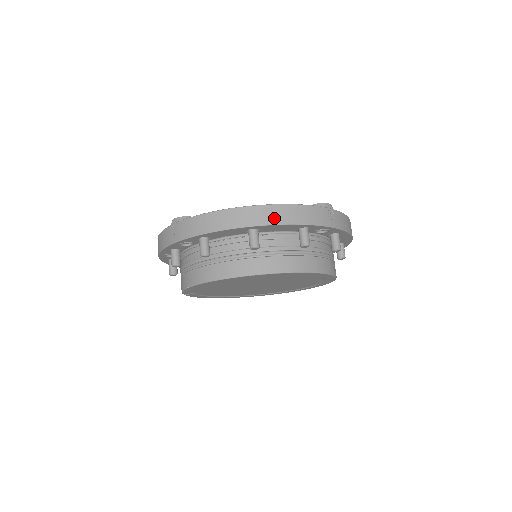
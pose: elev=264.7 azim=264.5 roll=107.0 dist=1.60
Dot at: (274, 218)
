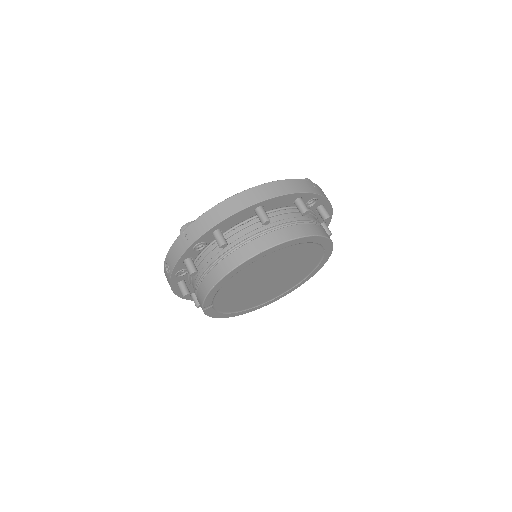
Dot at: (274, 192)
